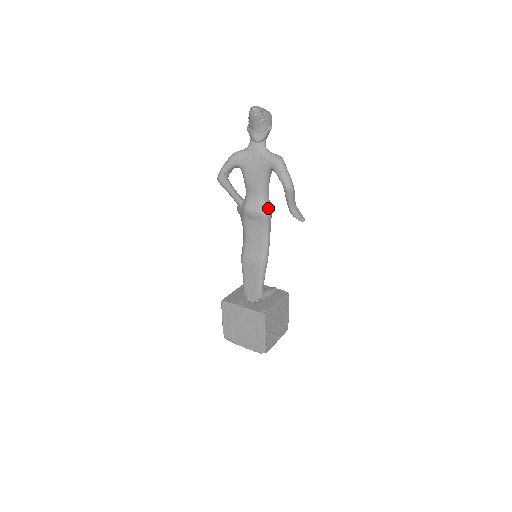
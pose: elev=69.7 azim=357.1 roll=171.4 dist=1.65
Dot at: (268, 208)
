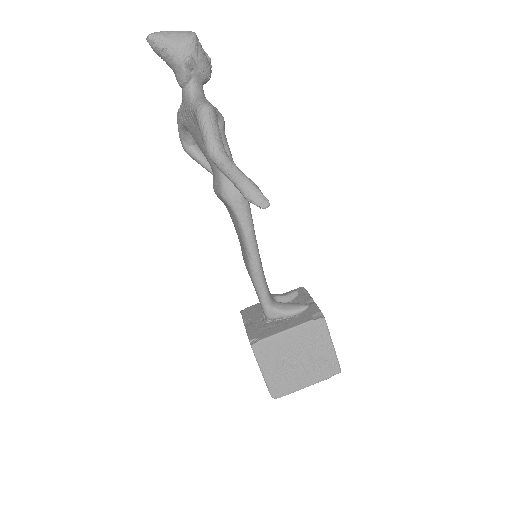
Dot at: (230, 186)
